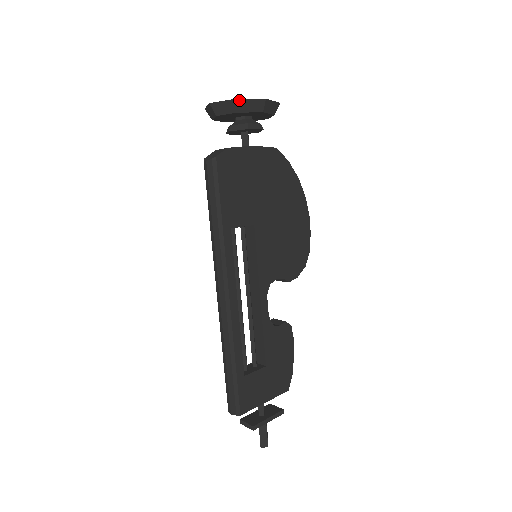
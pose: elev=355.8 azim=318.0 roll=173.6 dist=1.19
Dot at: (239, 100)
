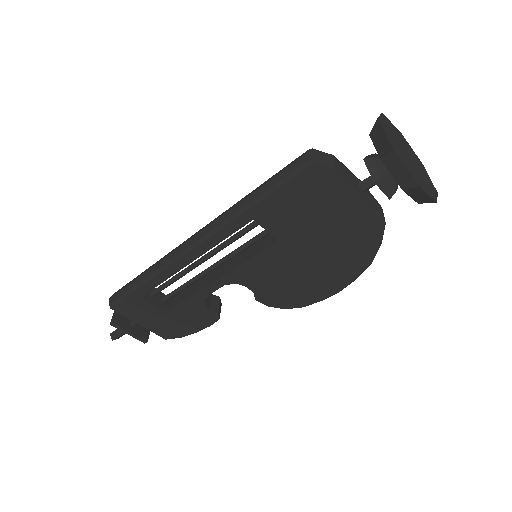
Dot at: (395, 154)
